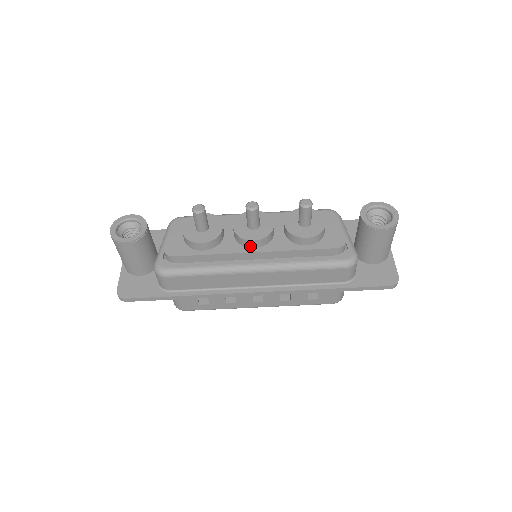
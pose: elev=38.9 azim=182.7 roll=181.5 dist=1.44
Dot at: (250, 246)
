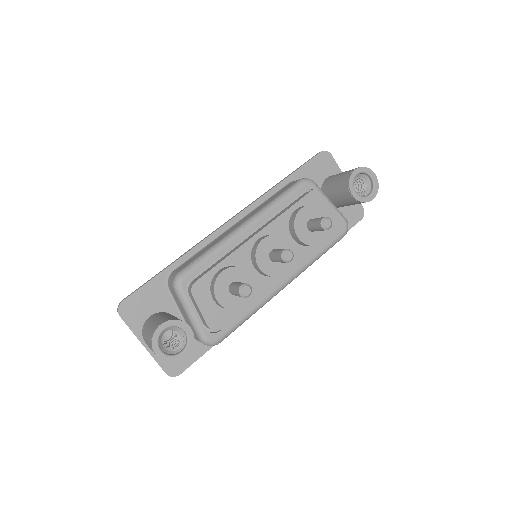
Dot at: occluded
